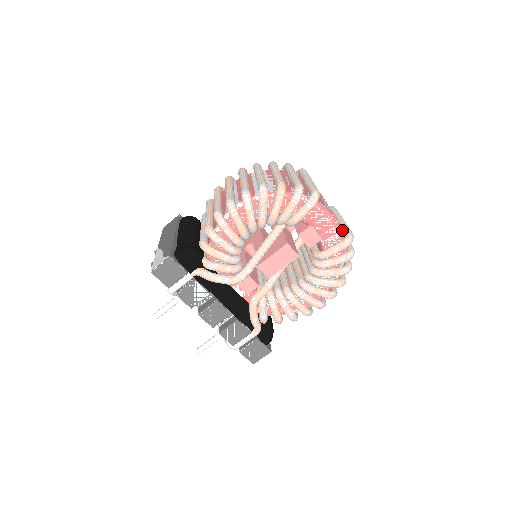
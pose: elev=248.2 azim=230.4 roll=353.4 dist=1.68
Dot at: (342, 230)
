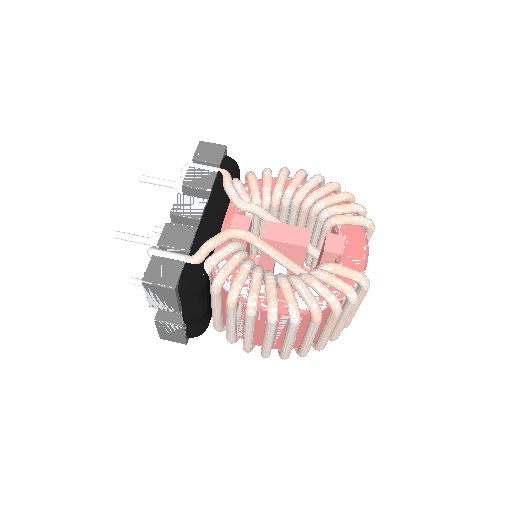
Dot at: occluded
